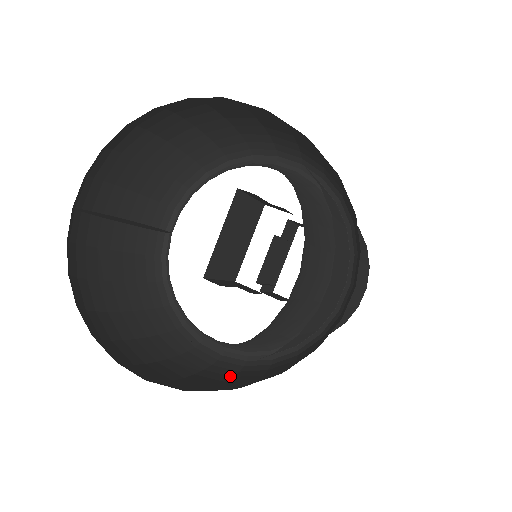
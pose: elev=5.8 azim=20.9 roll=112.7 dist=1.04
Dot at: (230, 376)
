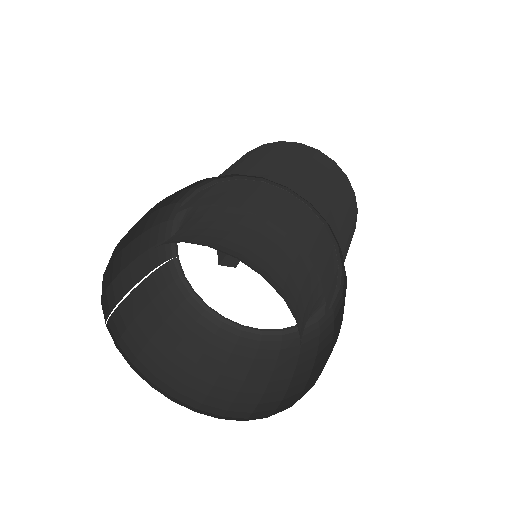
Dot at: (275, 360)
